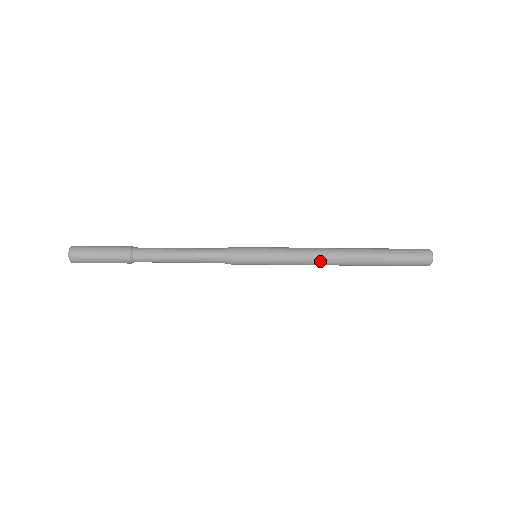
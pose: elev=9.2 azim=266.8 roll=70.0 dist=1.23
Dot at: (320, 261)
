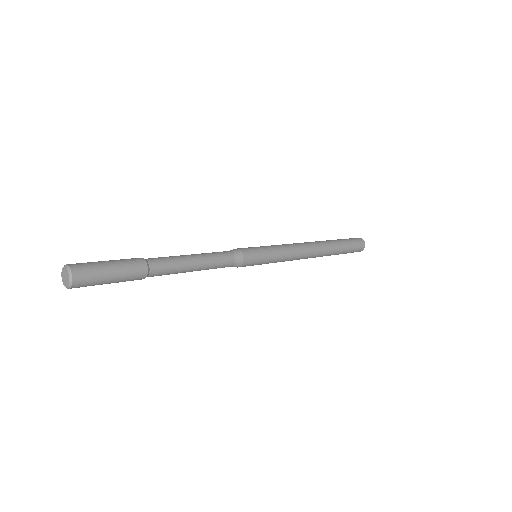
Dot at: (303, 258)
